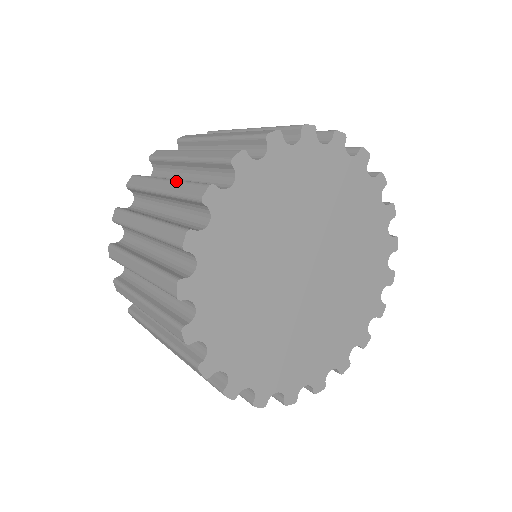
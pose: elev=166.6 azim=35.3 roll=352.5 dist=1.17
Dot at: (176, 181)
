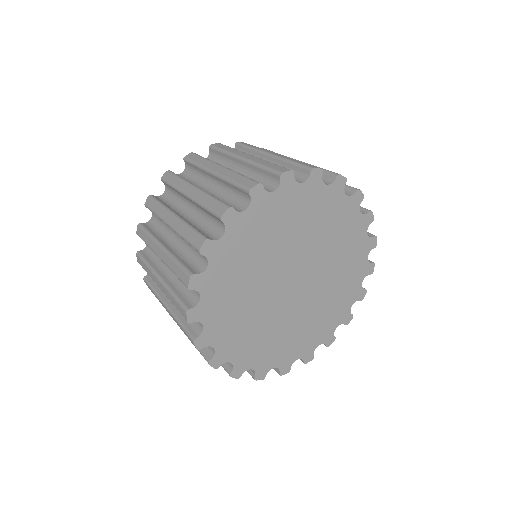
Dot at: (168, 256)
